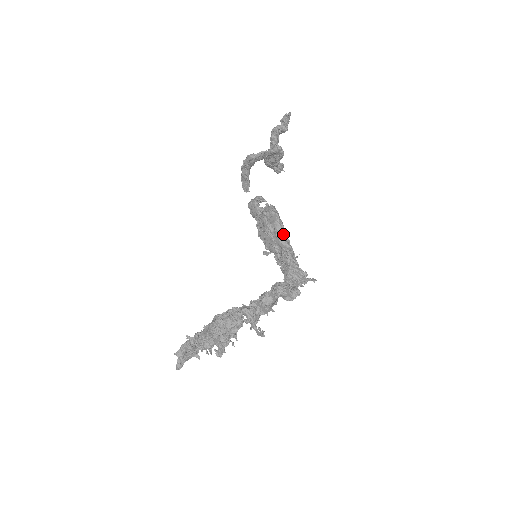
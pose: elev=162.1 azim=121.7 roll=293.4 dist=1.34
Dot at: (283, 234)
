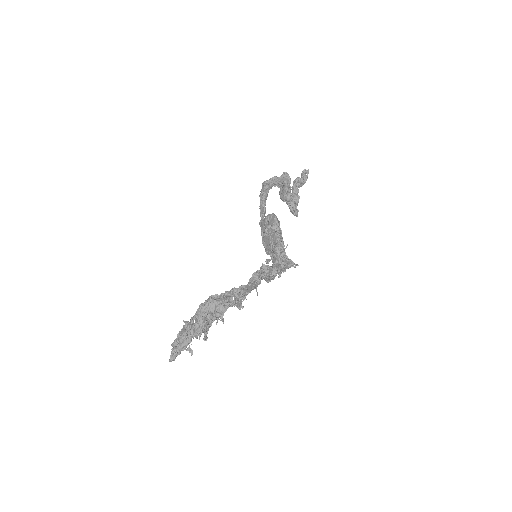
Dot at: (279, 233)
